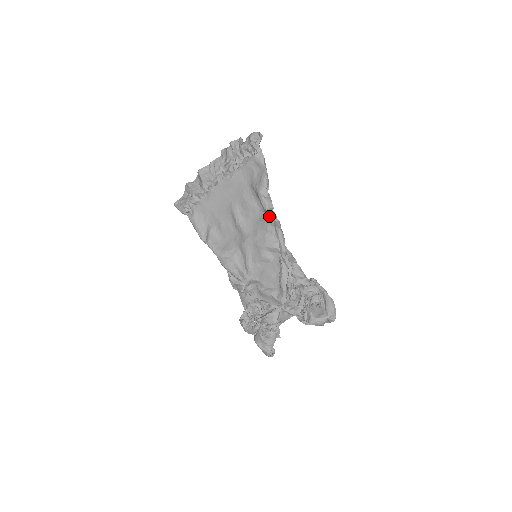
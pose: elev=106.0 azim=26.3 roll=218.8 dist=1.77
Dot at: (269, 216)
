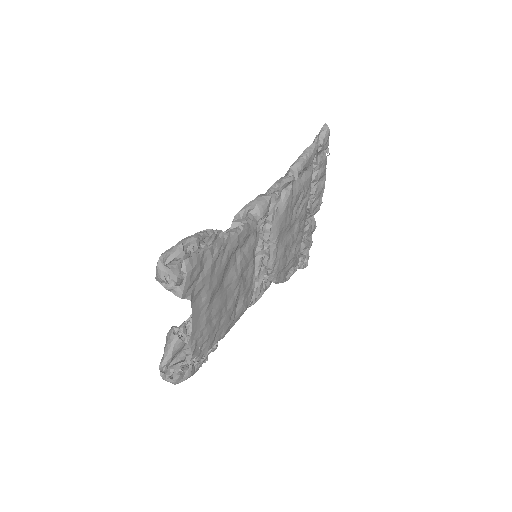
Dot at: occluded
